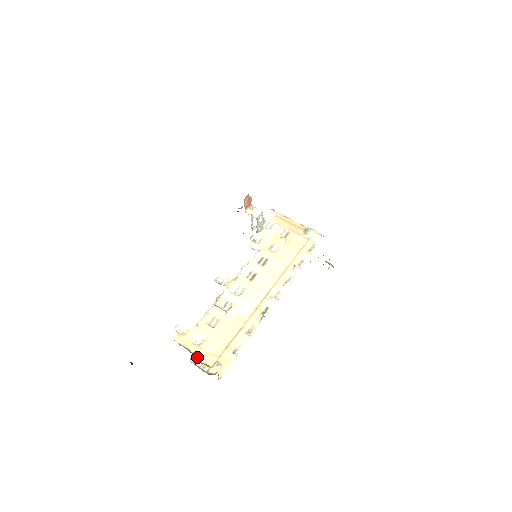
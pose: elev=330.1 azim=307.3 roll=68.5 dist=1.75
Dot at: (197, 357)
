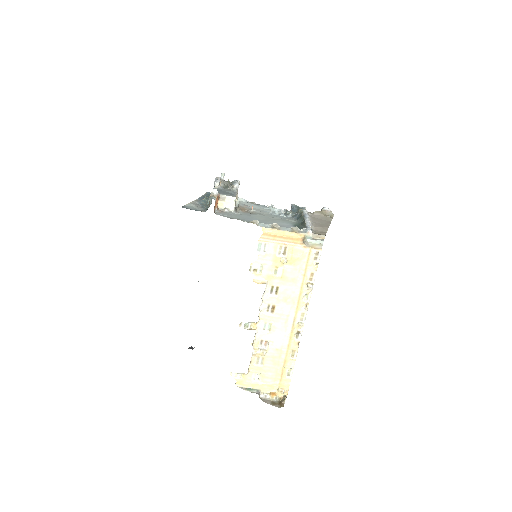
Dot at: (262, 390)
